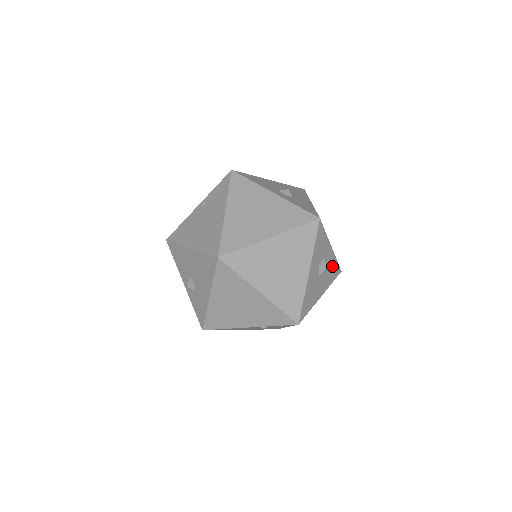
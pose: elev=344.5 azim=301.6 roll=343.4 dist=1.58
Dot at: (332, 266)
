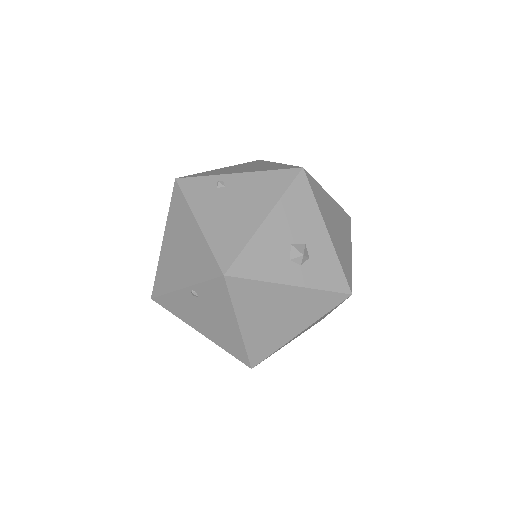
Dot at: occluded
